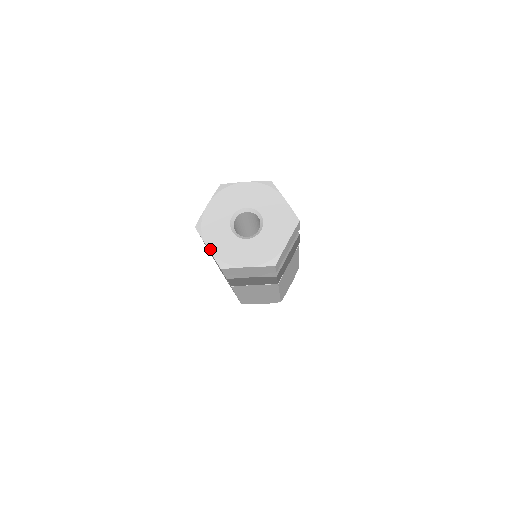
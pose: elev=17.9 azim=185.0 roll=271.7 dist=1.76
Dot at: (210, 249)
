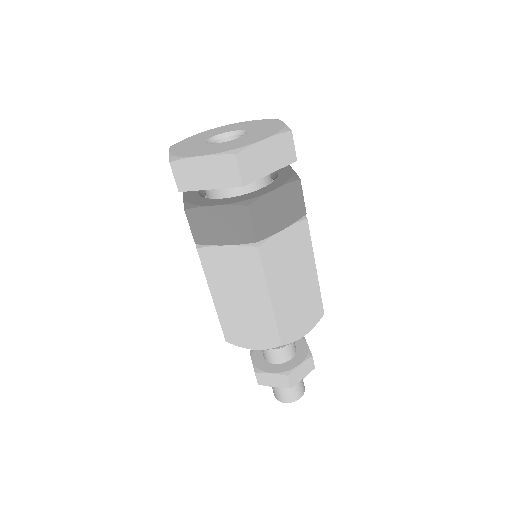
Dot at: (171, 152)
